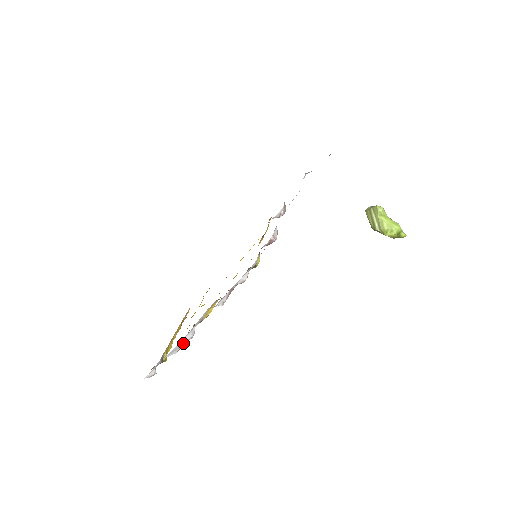
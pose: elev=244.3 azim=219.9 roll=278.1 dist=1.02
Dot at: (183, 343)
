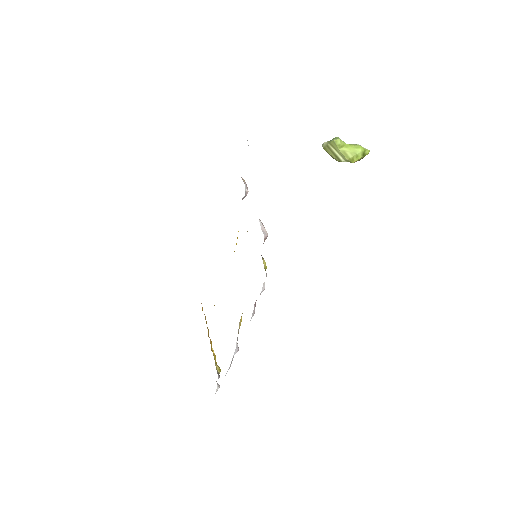
Dot at: occluded
